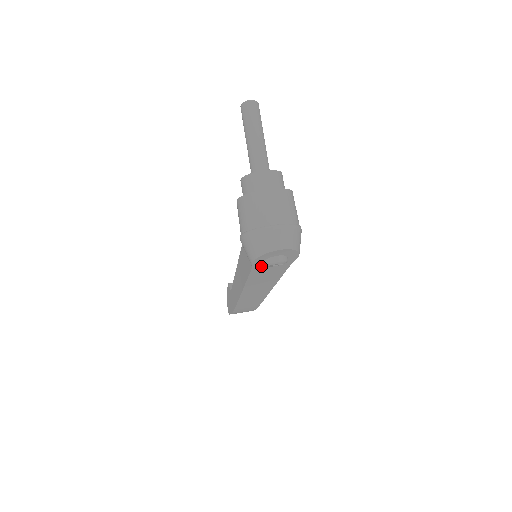
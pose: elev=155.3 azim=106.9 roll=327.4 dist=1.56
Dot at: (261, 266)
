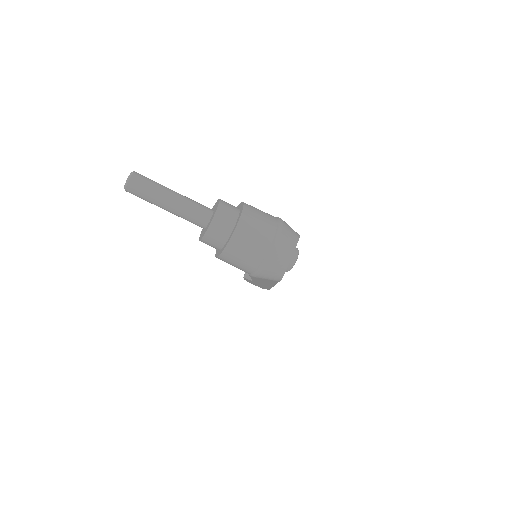
Dot at: occluded
